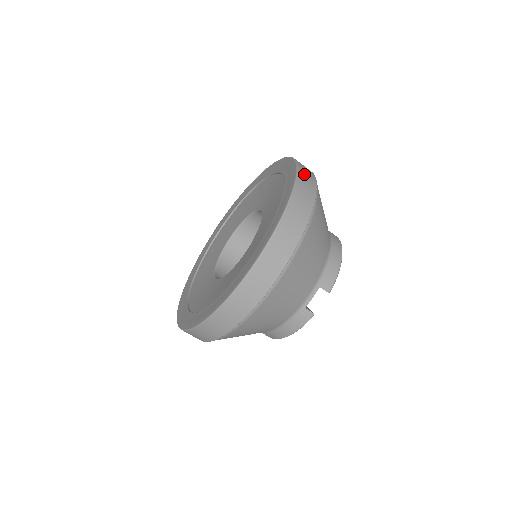
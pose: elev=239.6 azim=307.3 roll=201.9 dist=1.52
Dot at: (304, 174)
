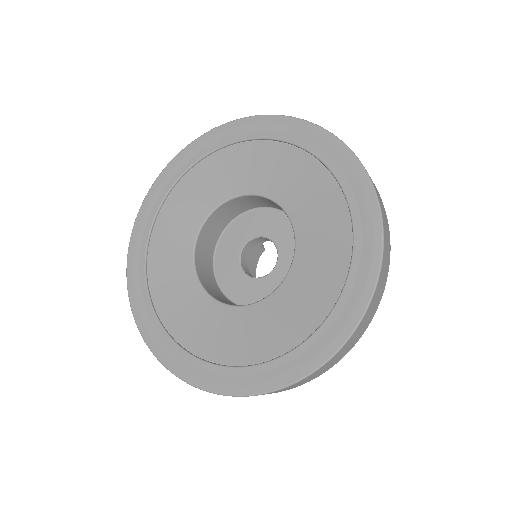
Dot at: (385, 261)
